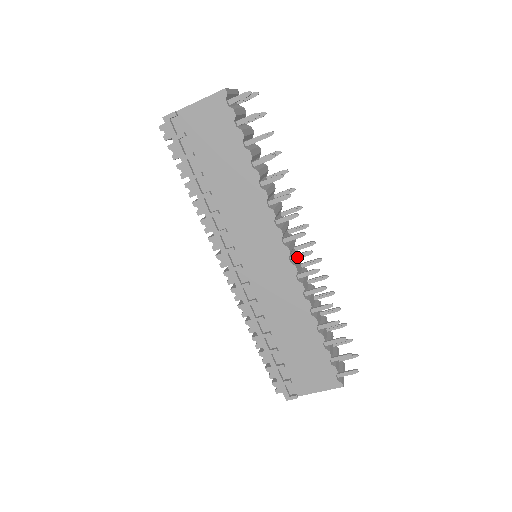
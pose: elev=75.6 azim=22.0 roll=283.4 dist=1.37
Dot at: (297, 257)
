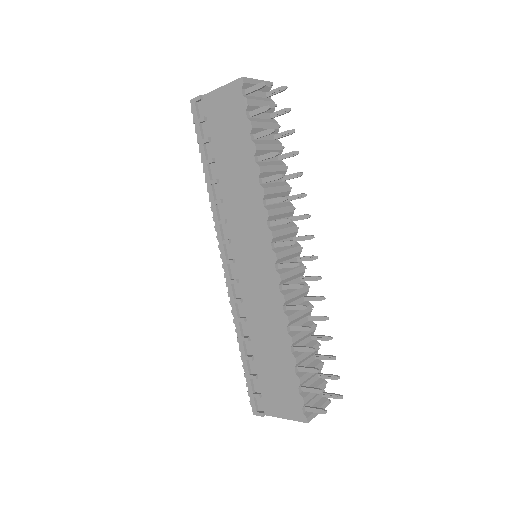
Dot at: (284, 266)
